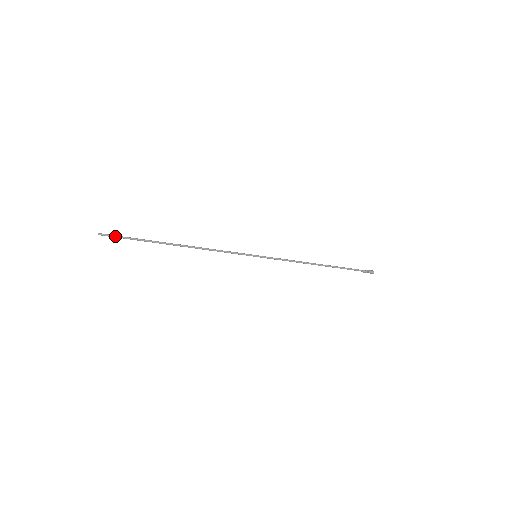
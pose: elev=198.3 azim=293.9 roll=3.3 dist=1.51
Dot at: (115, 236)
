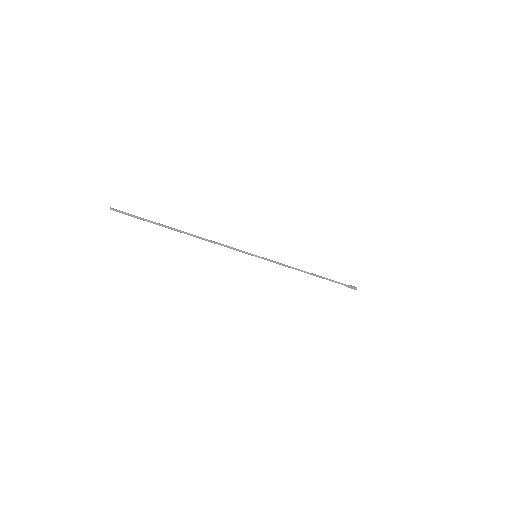
Dot at: (126, 213)
